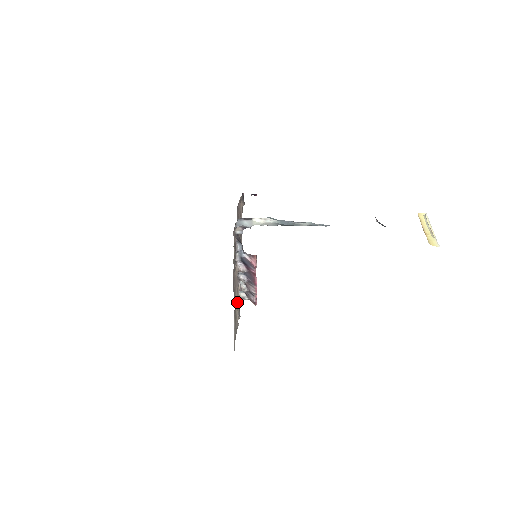
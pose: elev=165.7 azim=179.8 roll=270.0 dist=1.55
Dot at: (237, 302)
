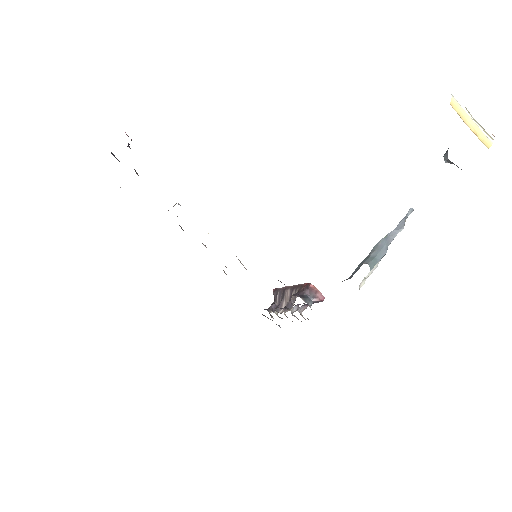
Dot at: occluded
